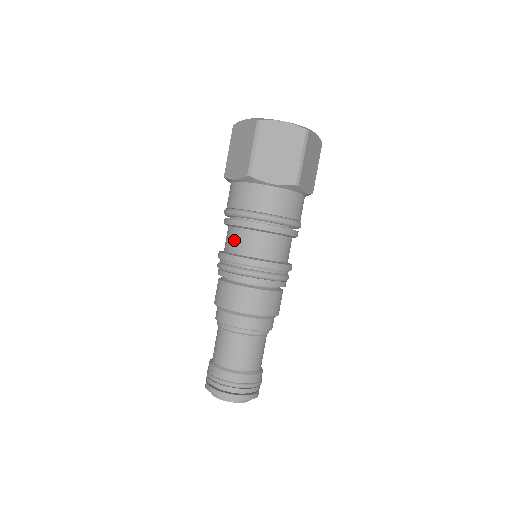
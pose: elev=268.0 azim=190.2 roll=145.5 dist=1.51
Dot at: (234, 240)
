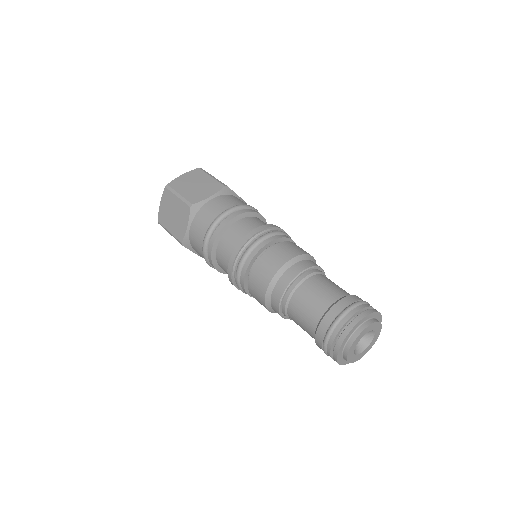
Dot at: (226, 248)
